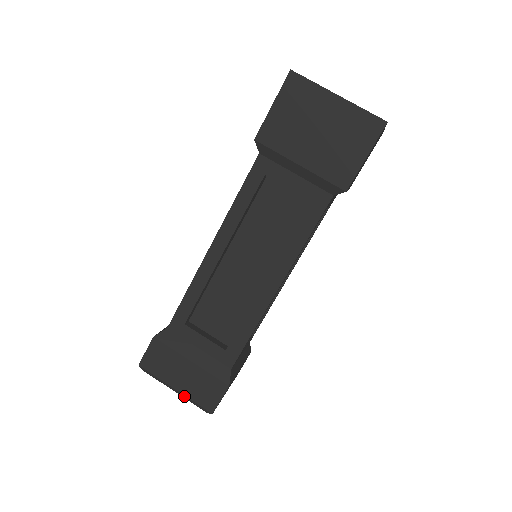
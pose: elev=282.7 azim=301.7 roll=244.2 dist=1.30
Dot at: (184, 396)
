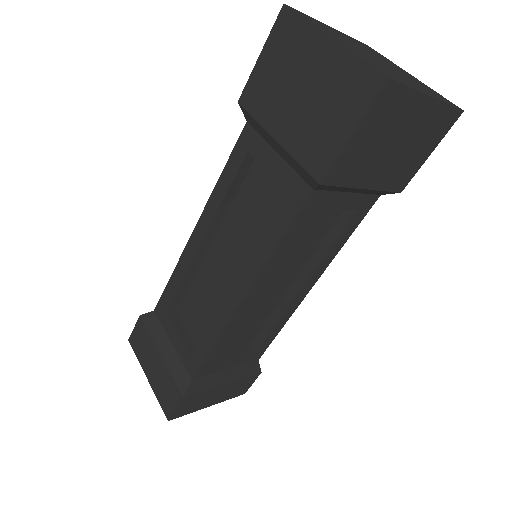
Dot at: (153, 389)
